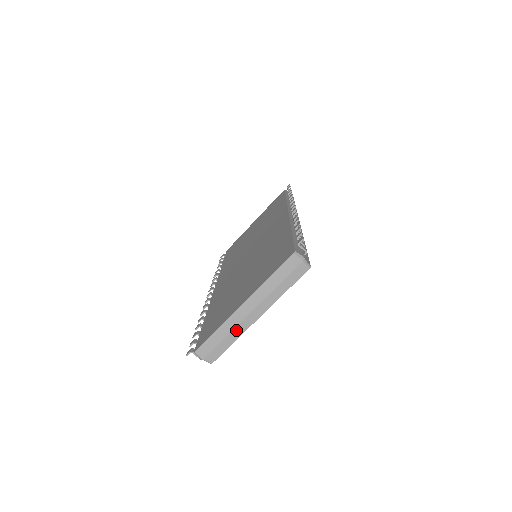
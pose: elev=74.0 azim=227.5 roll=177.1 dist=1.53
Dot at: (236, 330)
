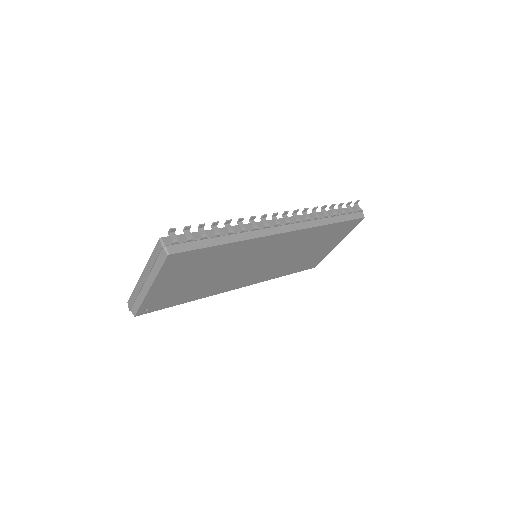
Dot at: (141, 294)
